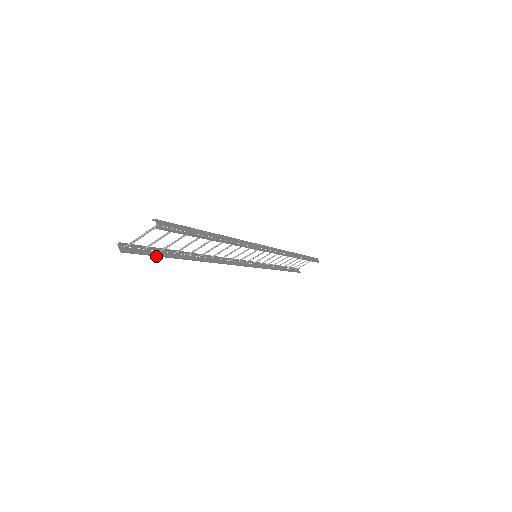
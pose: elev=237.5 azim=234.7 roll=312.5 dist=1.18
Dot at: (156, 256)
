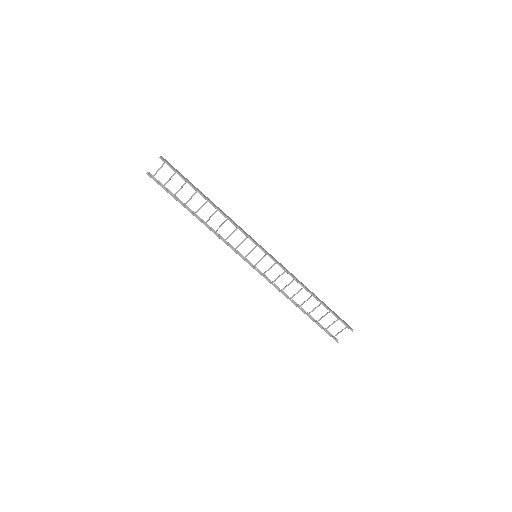
Dot at: (167, 192)
